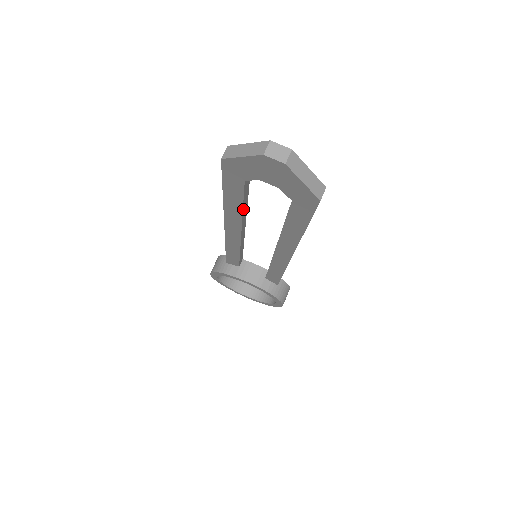
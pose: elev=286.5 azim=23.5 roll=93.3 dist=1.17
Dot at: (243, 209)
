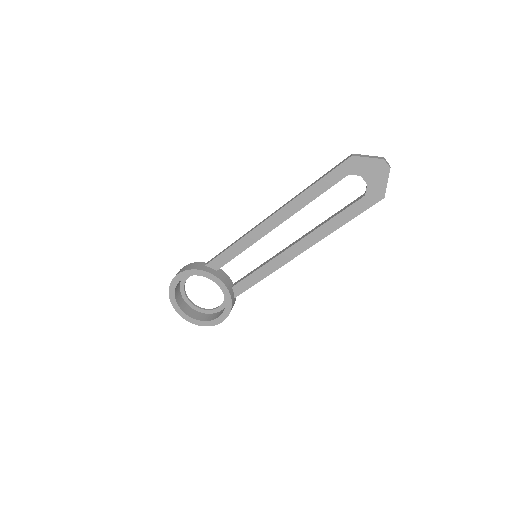
Dot at: occluded
